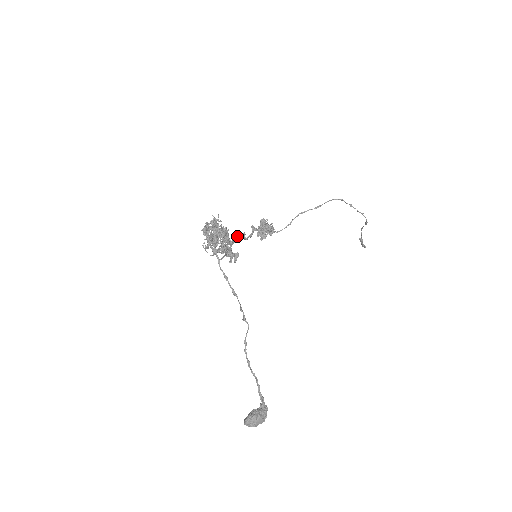
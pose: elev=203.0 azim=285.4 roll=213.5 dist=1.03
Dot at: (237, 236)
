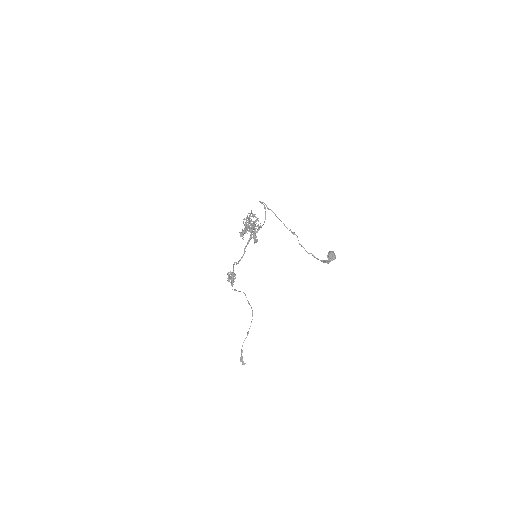
Dot at: occluded
